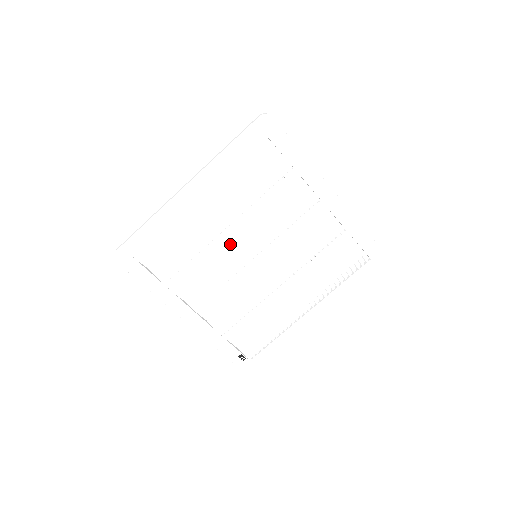
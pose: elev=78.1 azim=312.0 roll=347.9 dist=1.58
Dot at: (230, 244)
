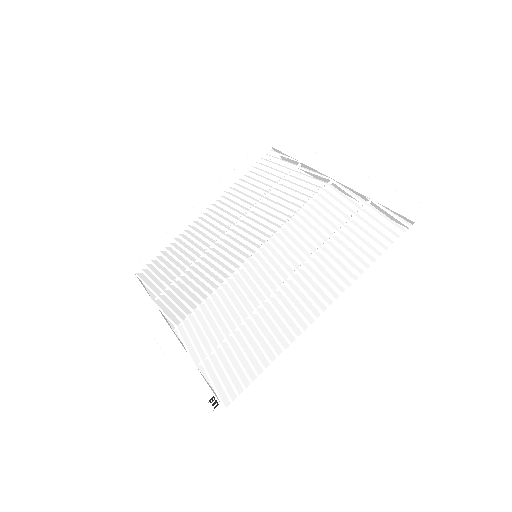
Dot at: (226, 244)
